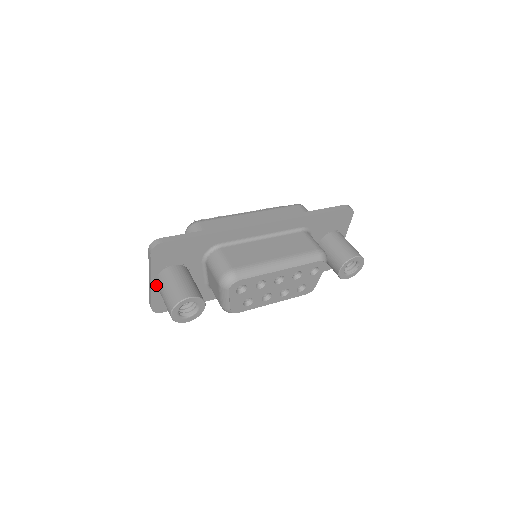
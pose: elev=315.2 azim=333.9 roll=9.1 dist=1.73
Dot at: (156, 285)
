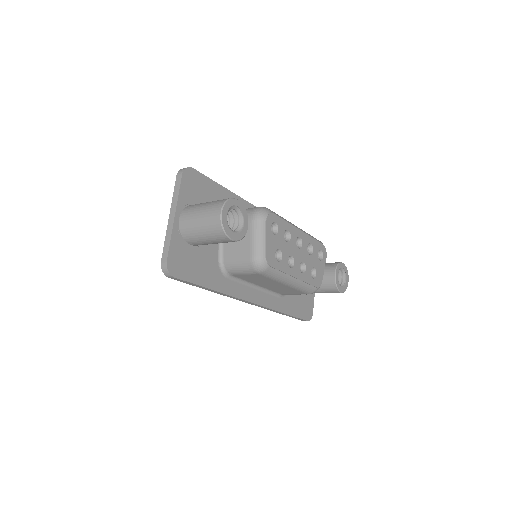
Dot at: (178, 225)
